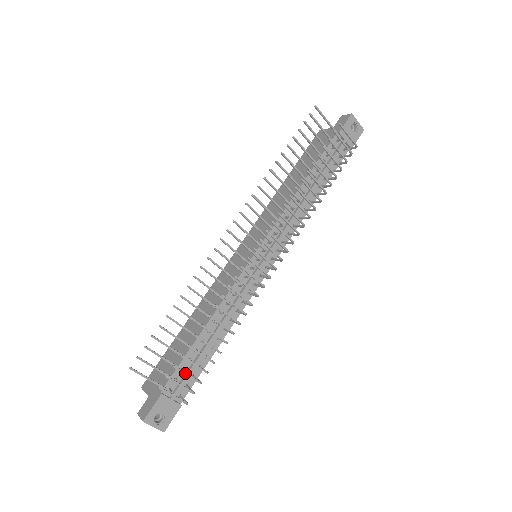
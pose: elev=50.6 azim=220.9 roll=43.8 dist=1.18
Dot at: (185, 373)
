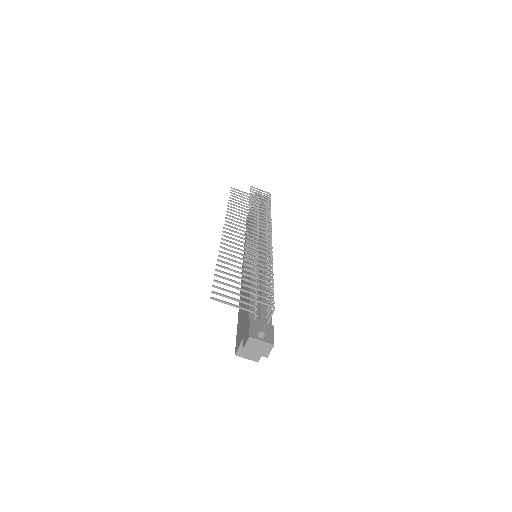
Dot at: (255, 287)
